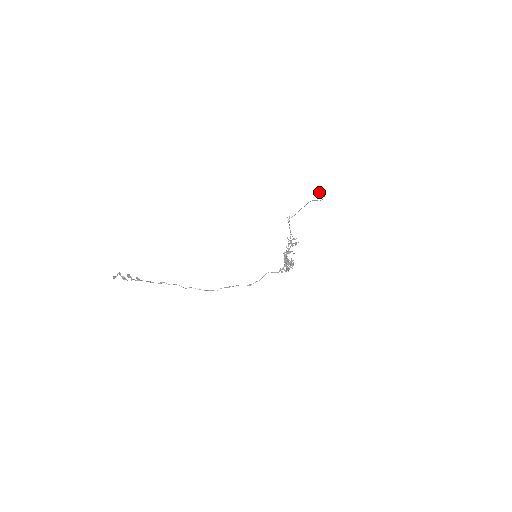
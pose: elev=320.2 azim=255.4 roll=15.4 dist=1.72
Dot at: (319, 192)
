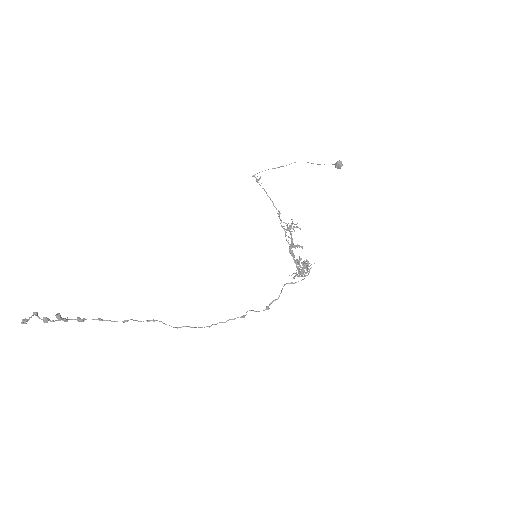
Dot at: (338, 164)
